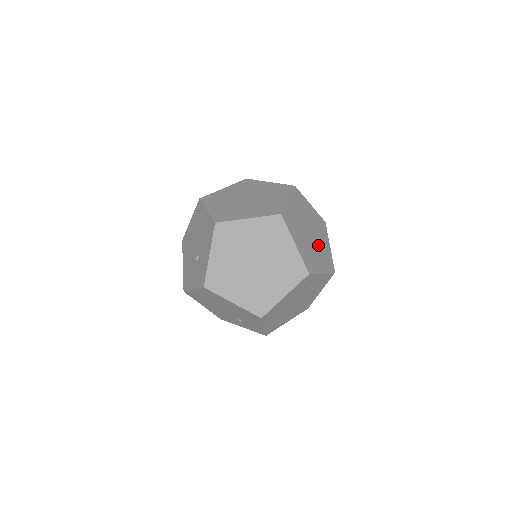
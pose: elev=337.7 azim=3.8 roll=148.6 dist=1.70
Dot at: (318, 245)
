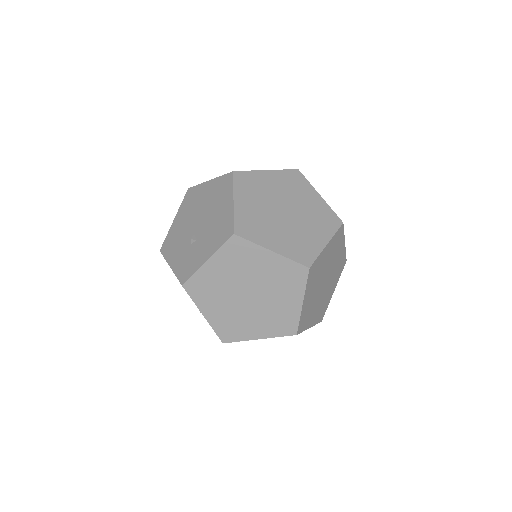
Dot at: (324, 294)
